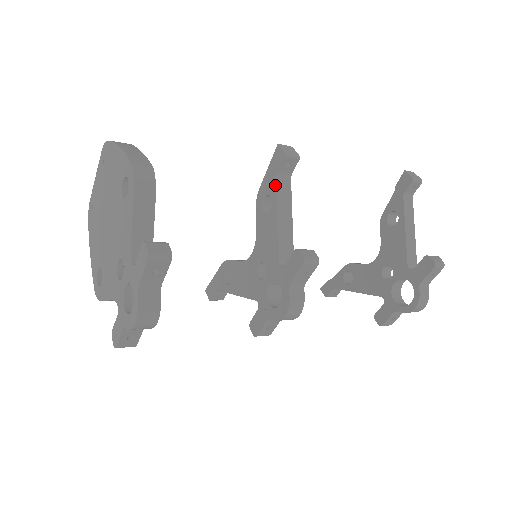
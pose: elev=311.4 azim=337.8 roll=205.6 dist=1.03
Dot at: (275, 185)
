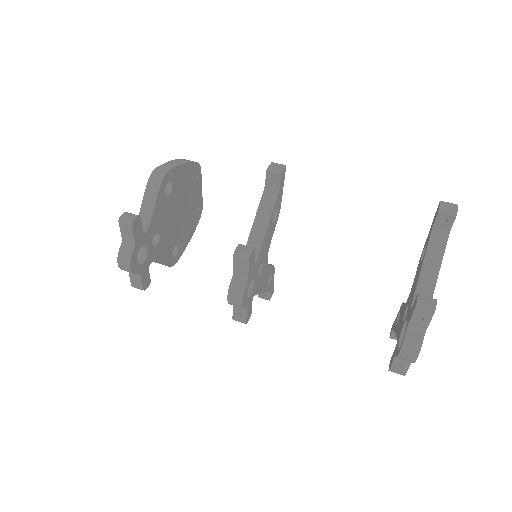
Dot at: (262, 195)
